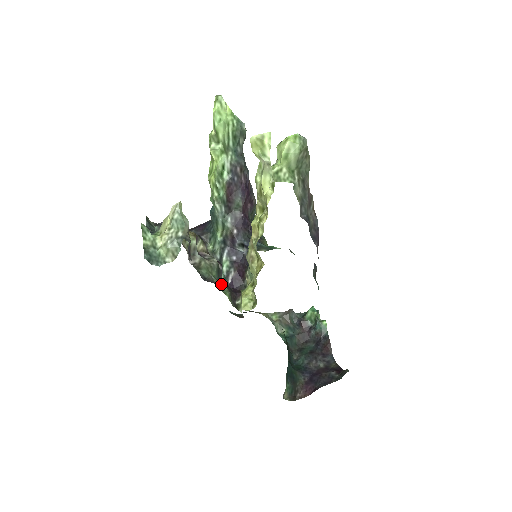
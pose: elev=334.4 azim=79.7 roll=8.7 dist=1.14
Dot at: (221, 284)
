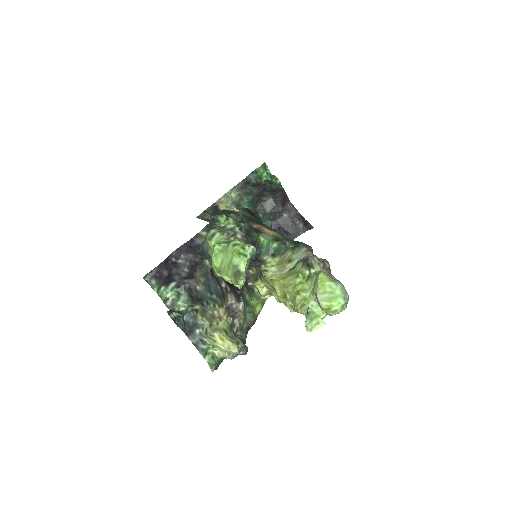
Dot at: (245, 301)
